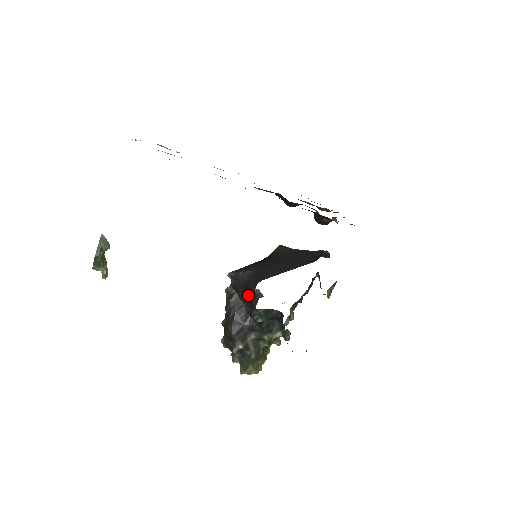
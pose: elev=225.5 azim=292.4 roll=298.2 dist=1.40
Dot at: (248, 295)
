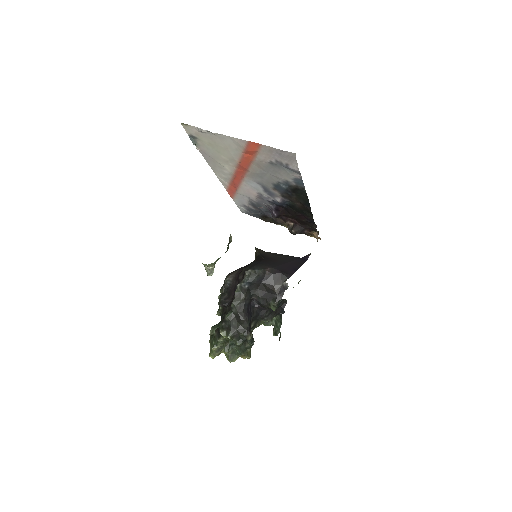
Dot at: (265, 289)
